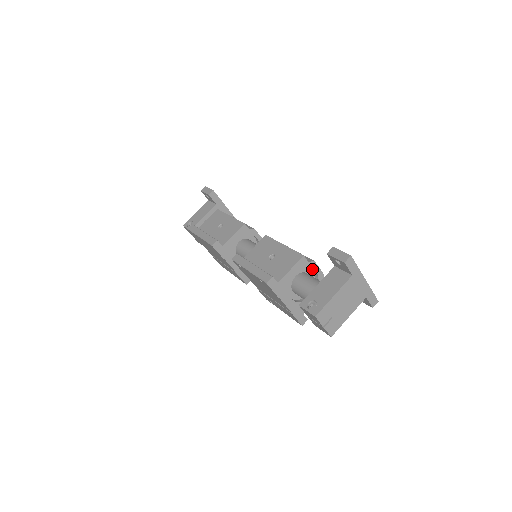
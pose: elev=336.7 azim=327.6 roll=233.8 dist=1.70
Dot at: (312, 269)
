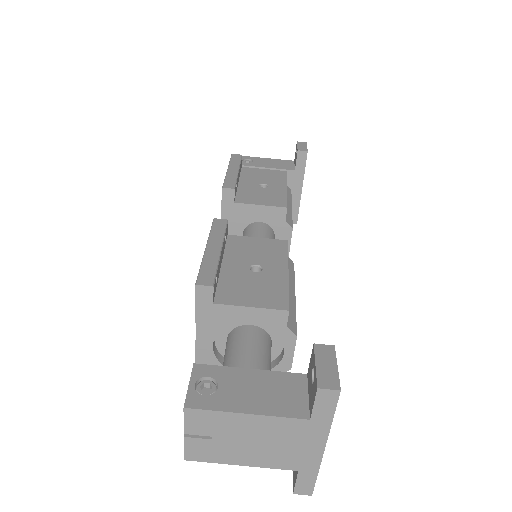
Dot at: occluded
